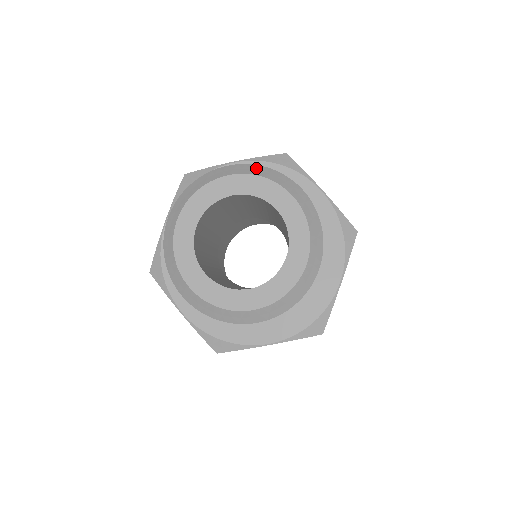
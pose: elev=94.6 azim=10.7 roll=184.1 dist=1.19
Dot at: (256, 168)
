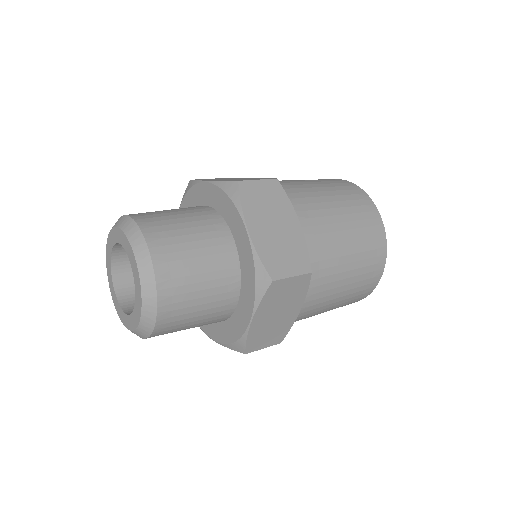
Dot at: (131, 225)
